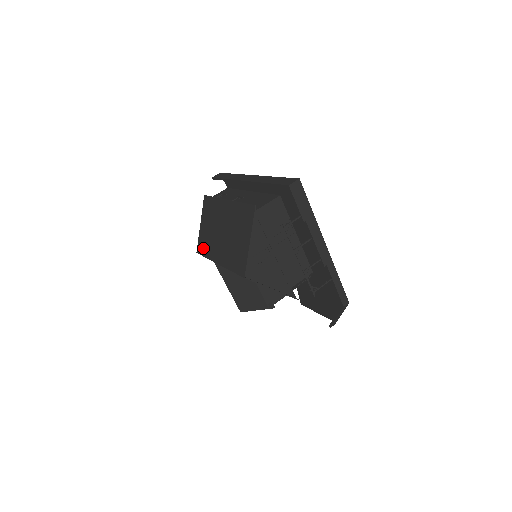
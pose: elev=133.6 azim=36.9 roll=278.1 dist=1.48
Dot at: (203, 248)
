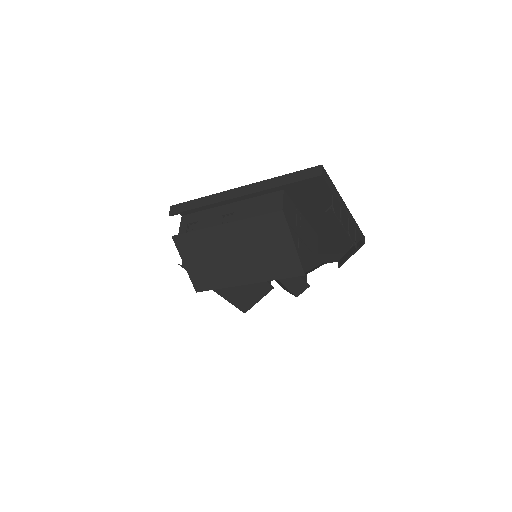
Dot at: (208, 283)
